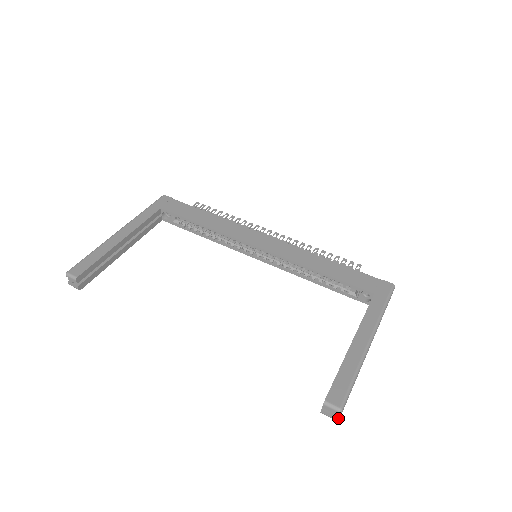
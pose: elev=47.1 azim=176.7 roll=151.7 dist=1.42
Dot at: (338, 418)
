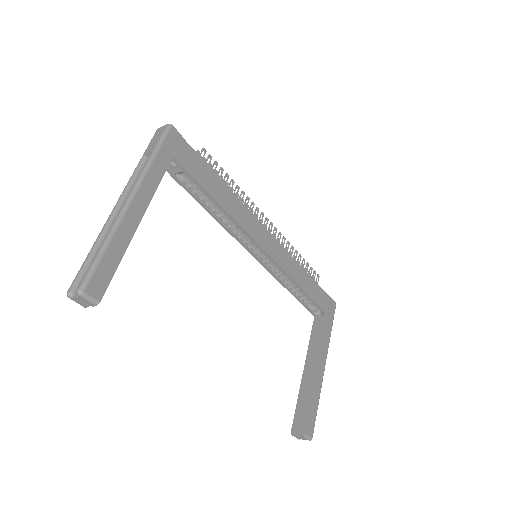
Dot at: (302, 439)
